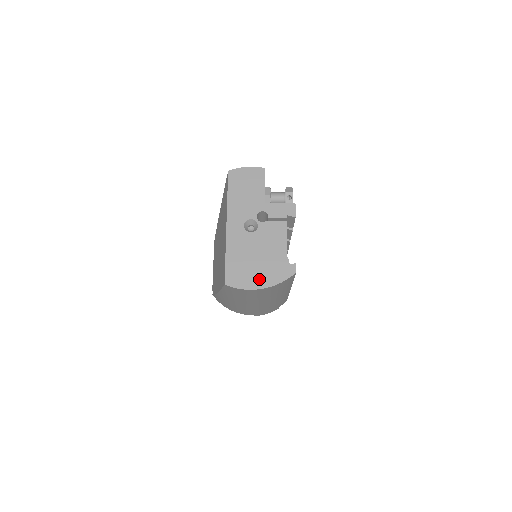
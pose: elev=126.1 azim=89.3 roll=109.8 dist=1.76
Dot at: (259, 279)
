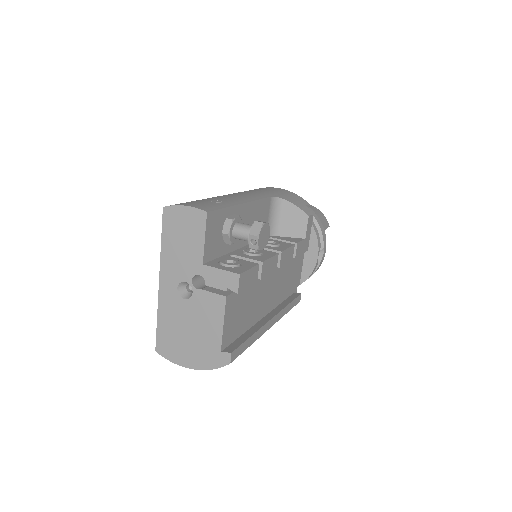
Dot at: (189, 357)
